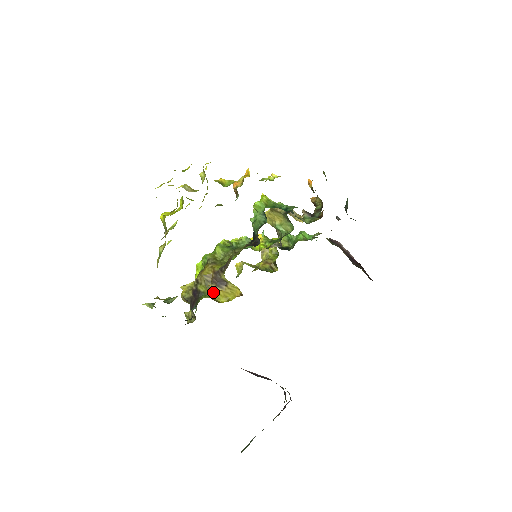
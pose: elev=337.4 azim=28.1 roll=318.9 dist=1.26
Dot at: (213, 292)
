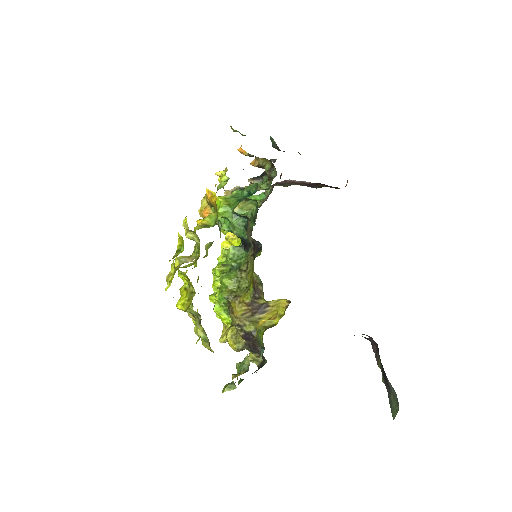
Dot at: occluded
